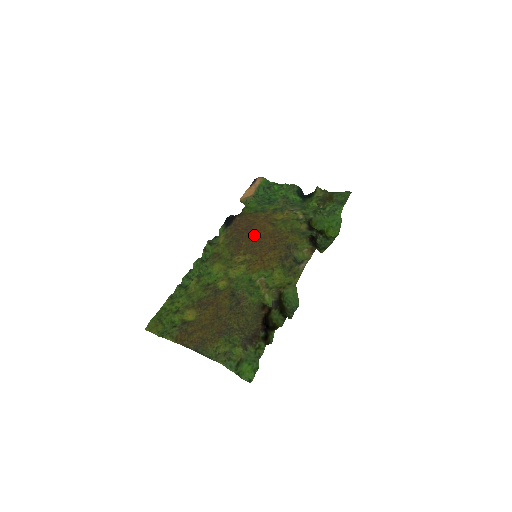
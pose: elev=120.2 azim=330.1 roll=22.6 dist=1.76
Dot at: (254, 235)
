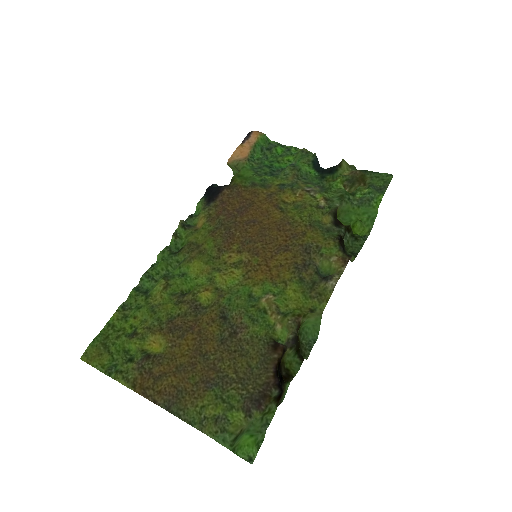
Dot at: (253, 223)
